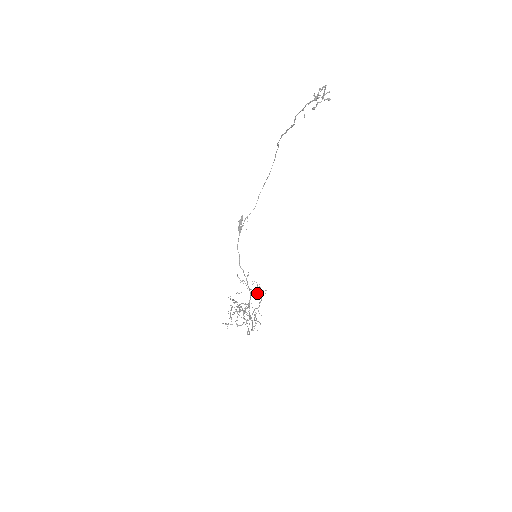
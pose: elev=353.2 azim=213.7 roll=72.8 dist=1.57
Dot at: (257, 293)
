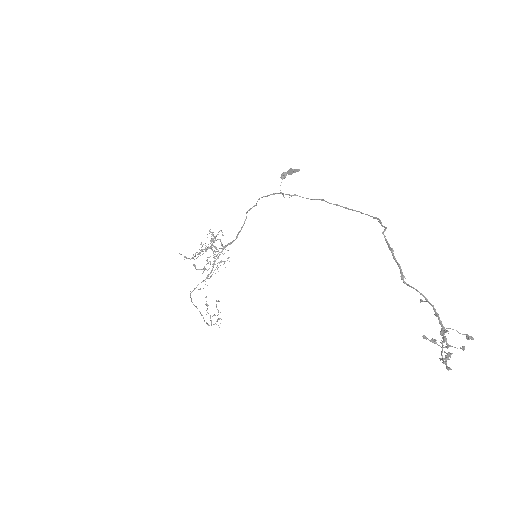
Dot at: (211, 320)
